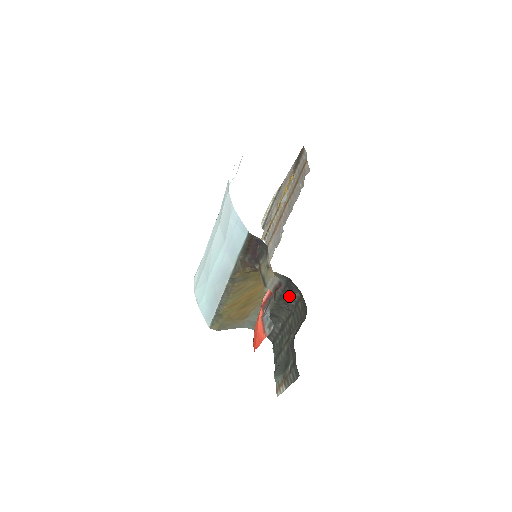
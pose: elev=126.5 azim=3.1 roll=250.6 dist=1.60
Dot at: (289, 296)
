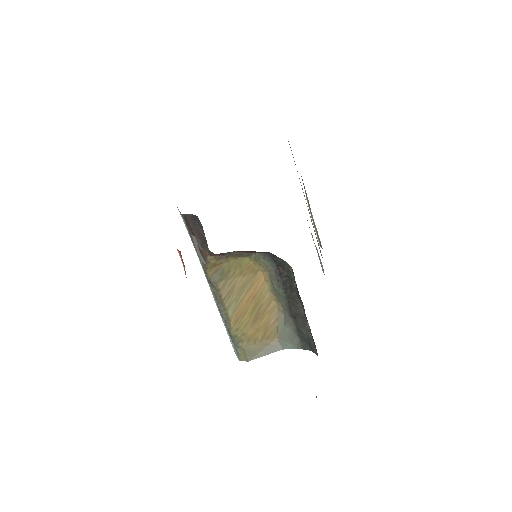
Dot at: (289, 278)
